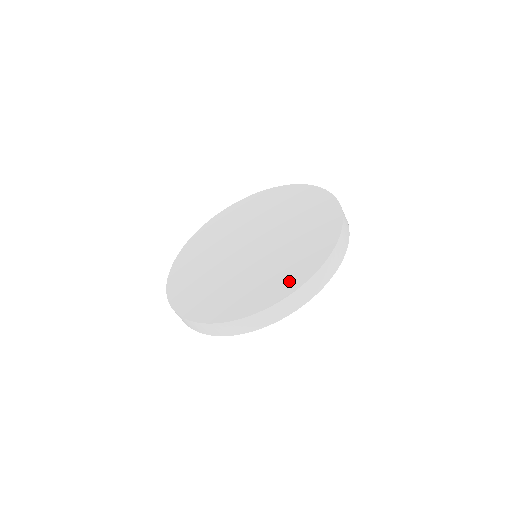
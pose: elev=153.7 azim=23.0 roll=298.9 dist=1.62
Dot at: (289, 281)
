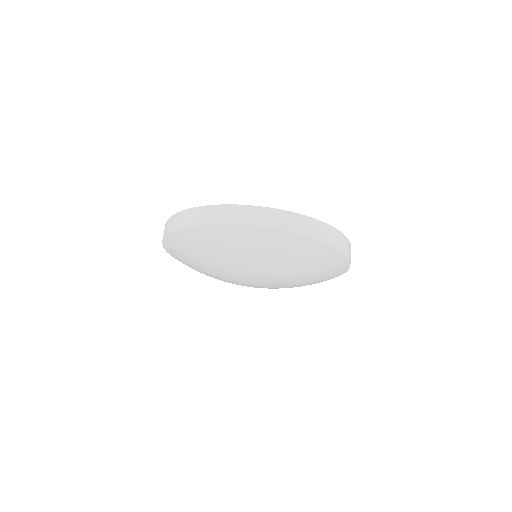
Dot at: occluded
